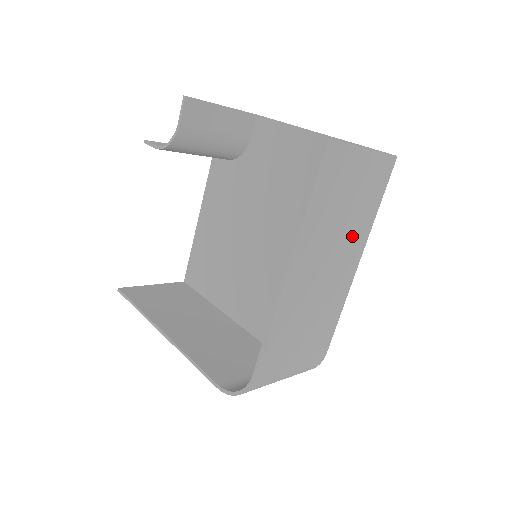
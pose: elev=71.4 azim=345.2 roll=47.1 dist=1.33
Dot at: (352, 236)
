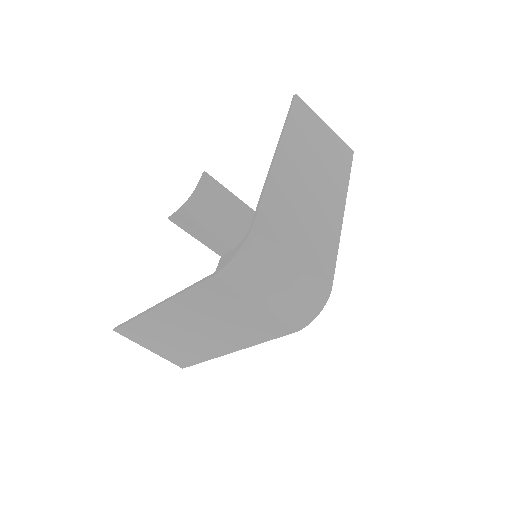
Dot at: (331, 179)
